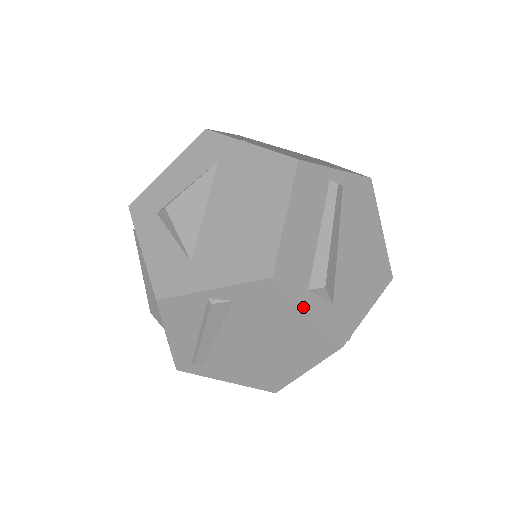
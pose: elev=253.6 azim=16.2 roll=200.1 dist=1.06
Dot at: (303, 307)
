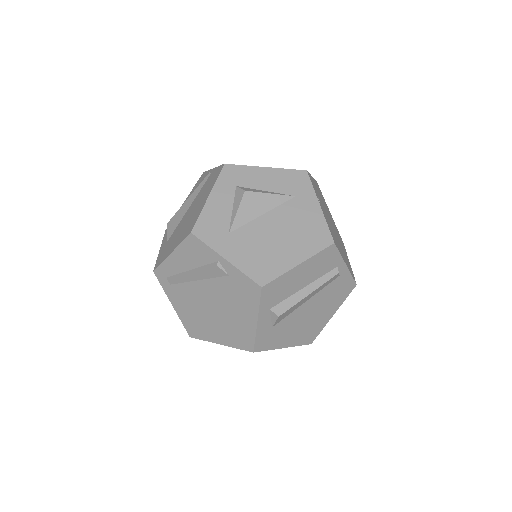
Dot at: (258, 315)
